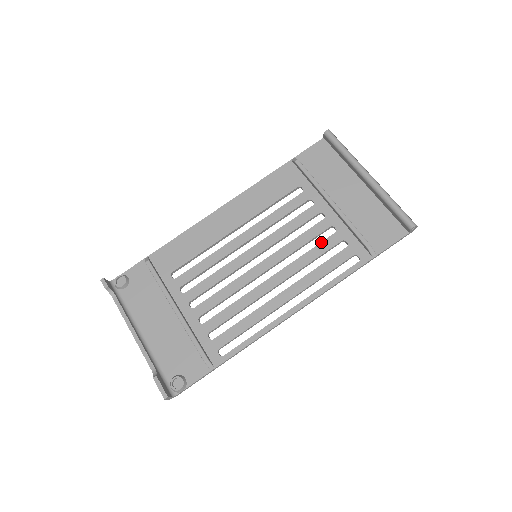
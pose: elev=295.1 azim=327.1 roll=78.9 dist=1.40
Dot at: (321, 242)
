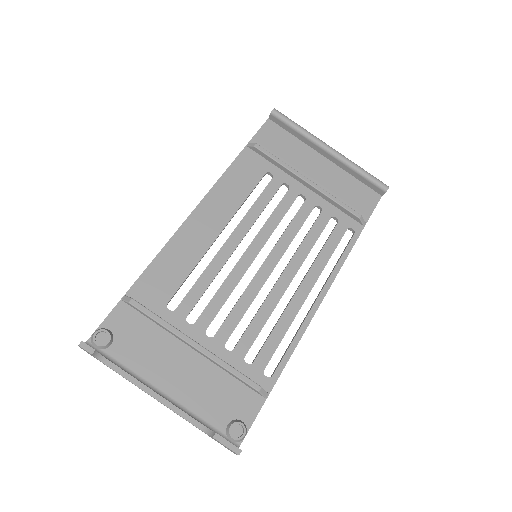
Dot at: (314, 224)
